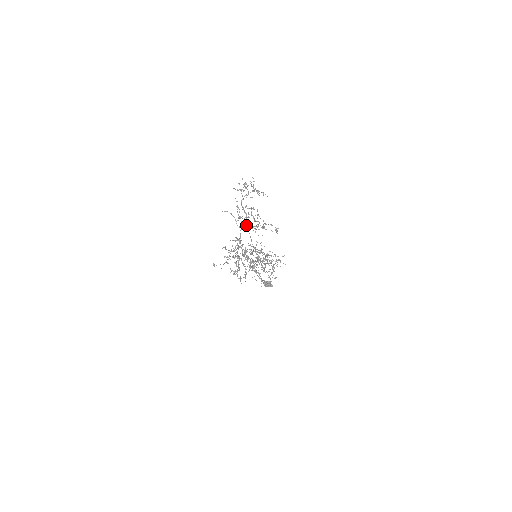
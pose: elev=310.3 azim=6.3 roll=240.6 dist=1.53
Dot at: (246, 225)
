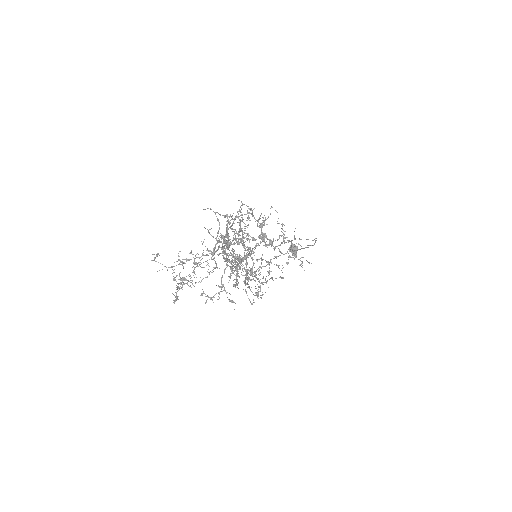
Dot at: (225, 252)
